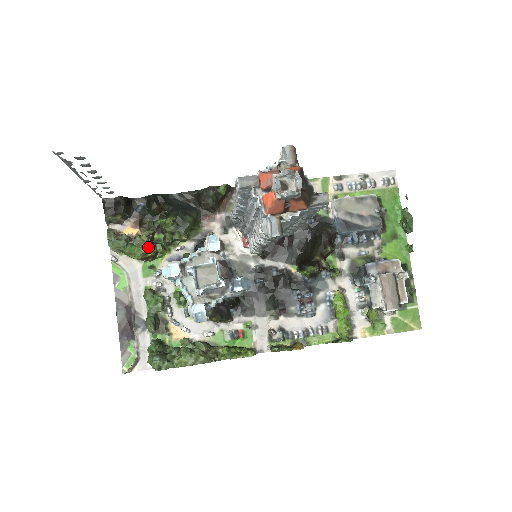
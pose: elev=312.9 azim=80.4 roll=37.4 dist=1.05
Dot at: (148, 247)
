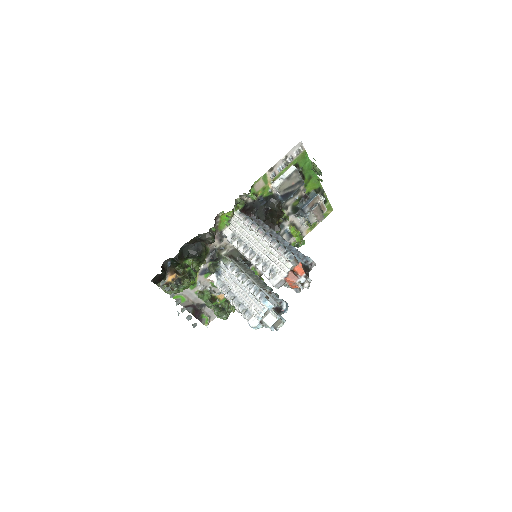
Dot at: (191, 281)
